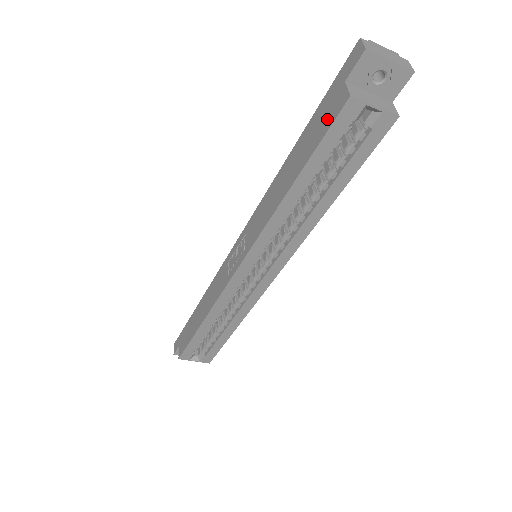
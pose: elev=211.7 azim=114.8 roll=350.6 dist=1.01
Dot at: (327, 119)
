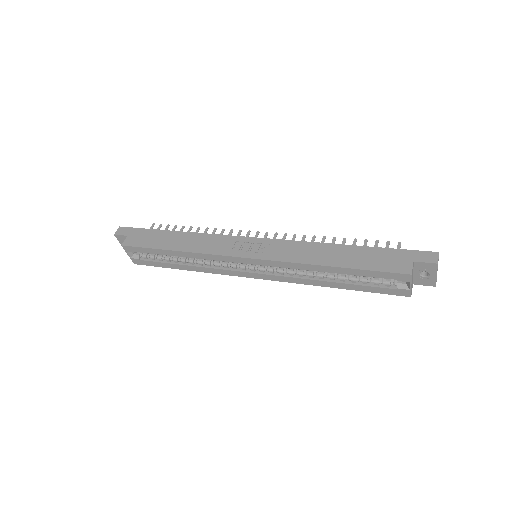
Dot at: (388, 265)
